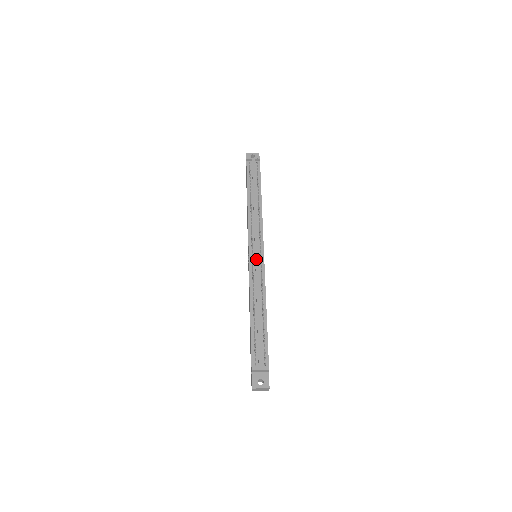
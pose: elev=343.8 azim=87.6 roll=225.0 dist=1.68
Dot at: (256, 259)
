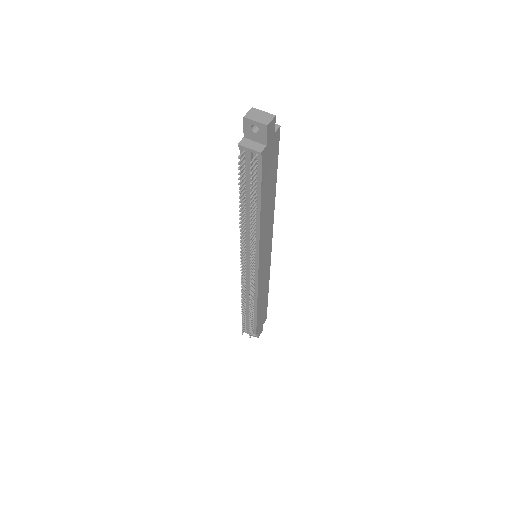
Dot at: (248, 274)
